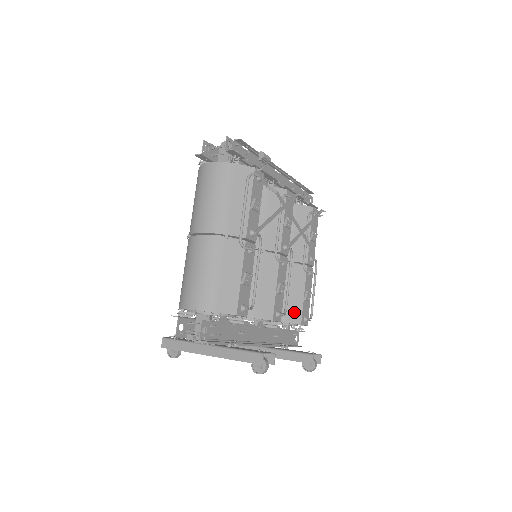
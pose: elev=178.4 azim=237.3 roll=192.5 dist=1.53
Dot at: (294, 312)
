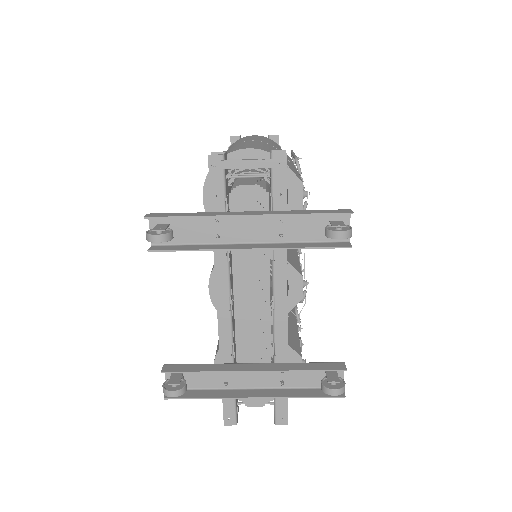
Dot at: (292, 340)
